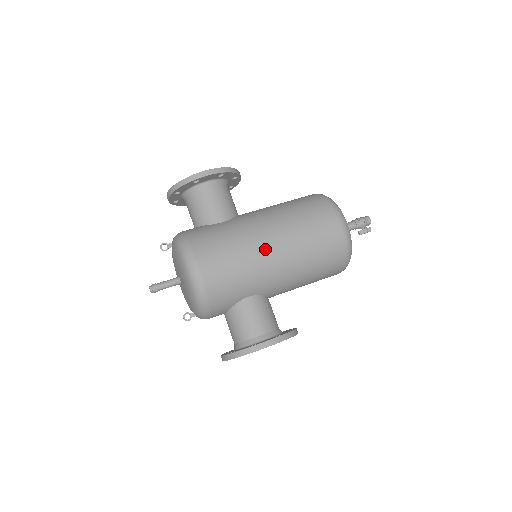
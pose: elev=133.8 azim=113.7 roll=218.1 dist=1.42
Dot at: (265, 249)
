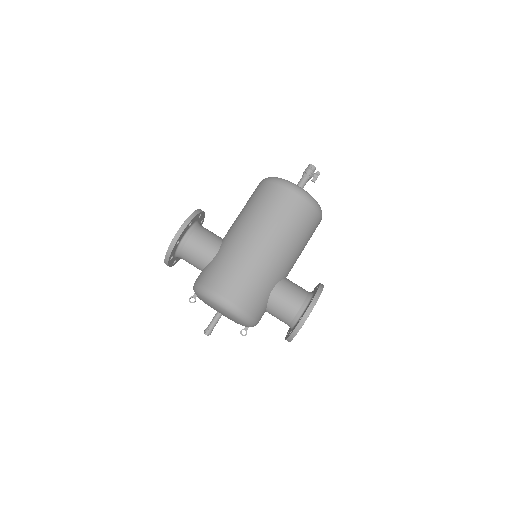
Dot at: (258, 252)
